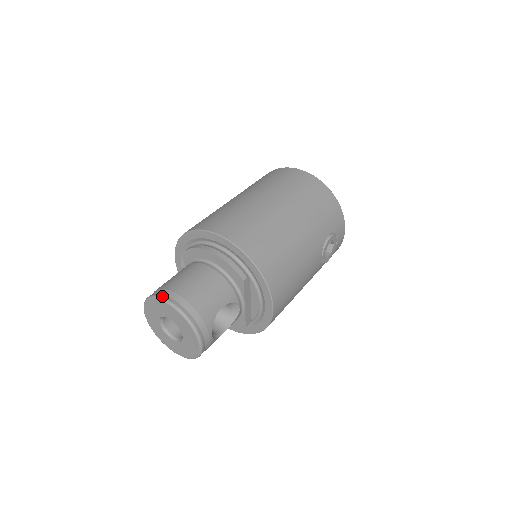
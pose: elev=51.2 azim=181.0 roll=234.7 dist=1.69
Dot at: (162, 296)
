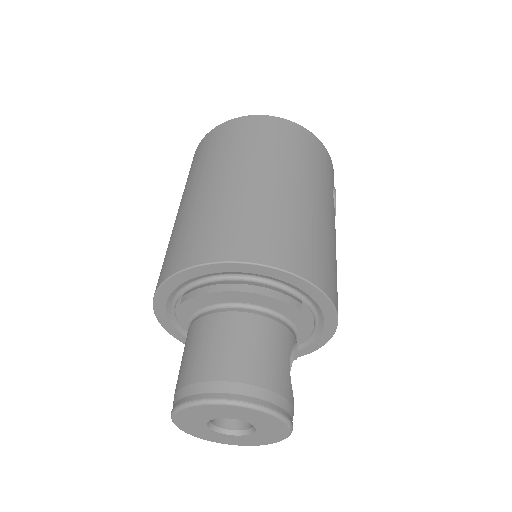
Dot at: (214, 397)
